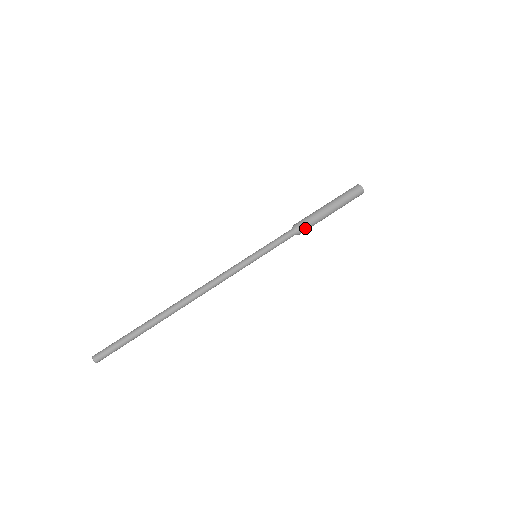
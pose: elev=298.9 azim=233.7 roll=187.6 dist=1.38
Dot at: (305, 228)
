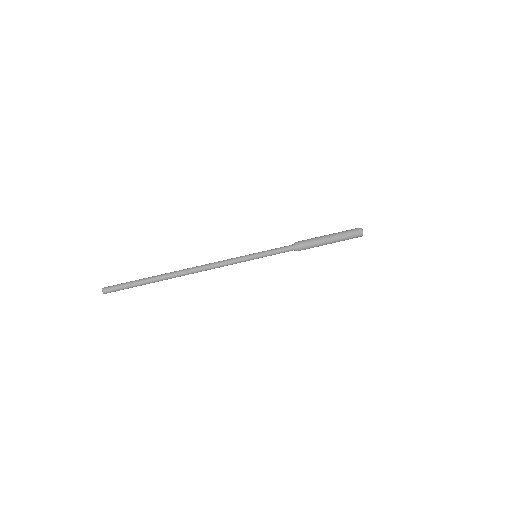
Dot at: (303, 247)
